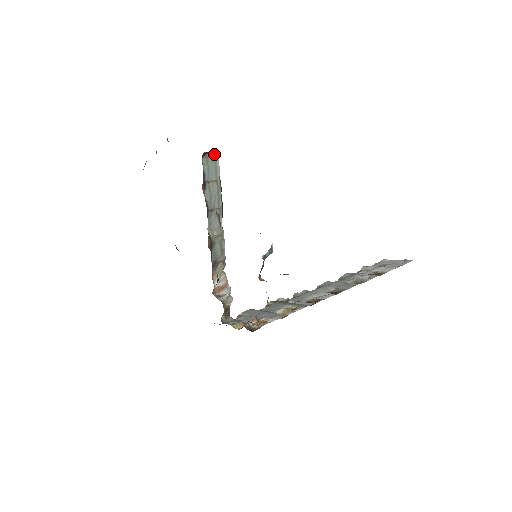
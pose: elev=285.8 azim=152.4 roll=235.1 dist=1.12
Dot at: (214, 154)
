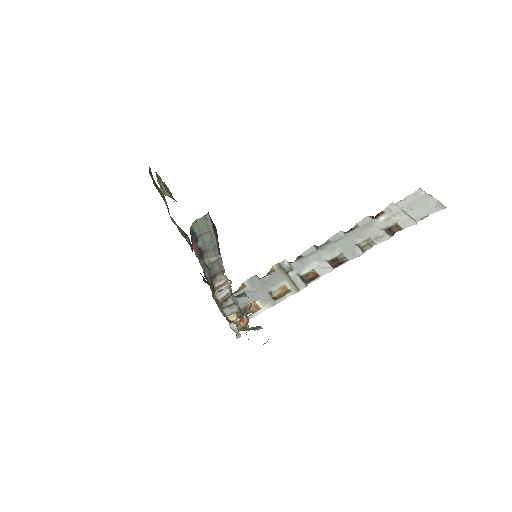
Dot at: (204, 216)
